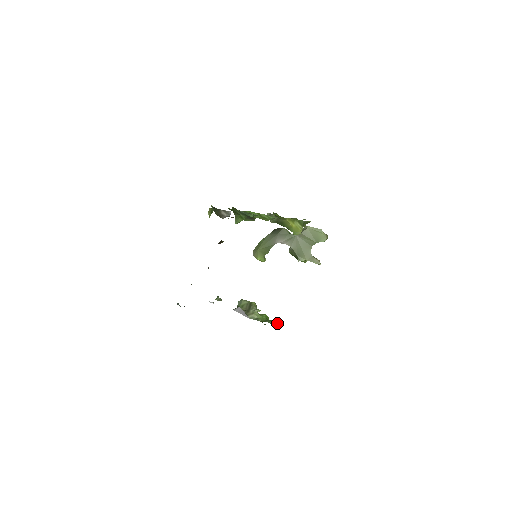
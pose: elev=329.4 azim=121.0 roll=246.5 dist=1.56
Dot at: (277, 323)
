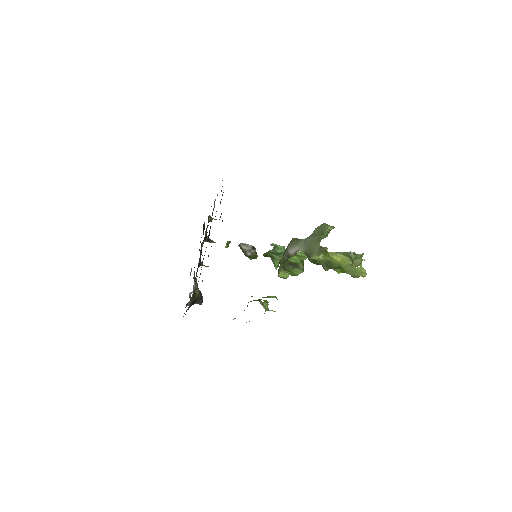
Dot at: (268, 297)
